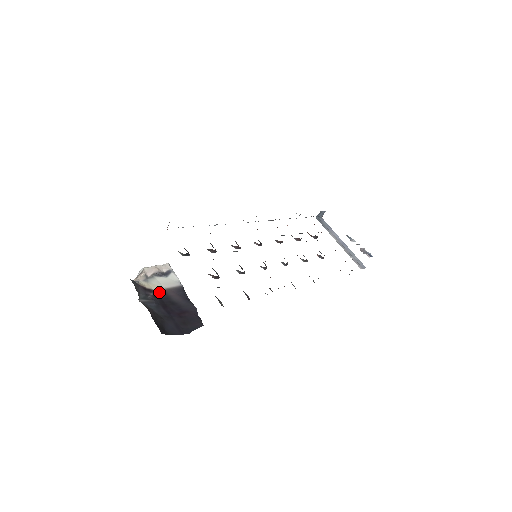
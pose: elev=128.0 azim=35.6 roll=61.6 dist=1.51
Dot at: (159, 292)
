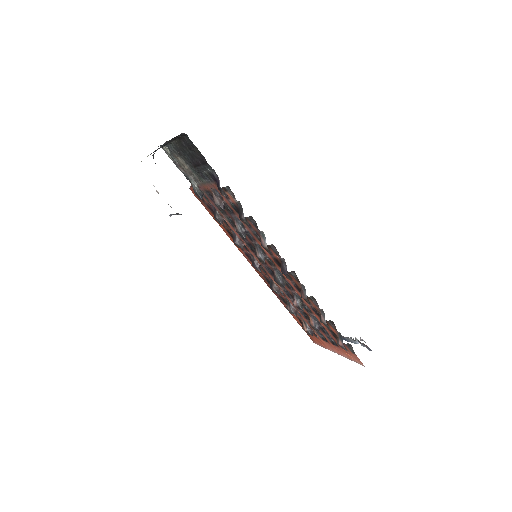
Dot at: occluded
